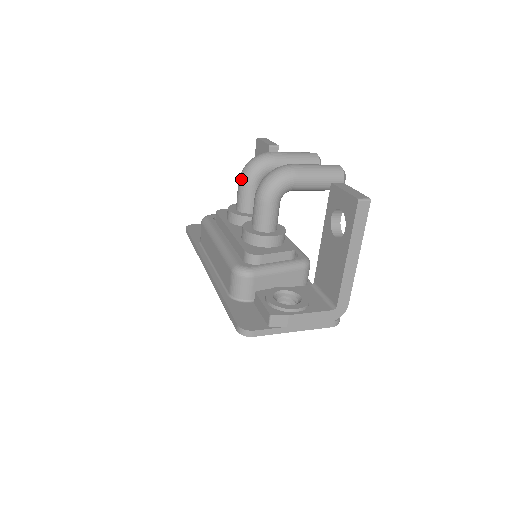
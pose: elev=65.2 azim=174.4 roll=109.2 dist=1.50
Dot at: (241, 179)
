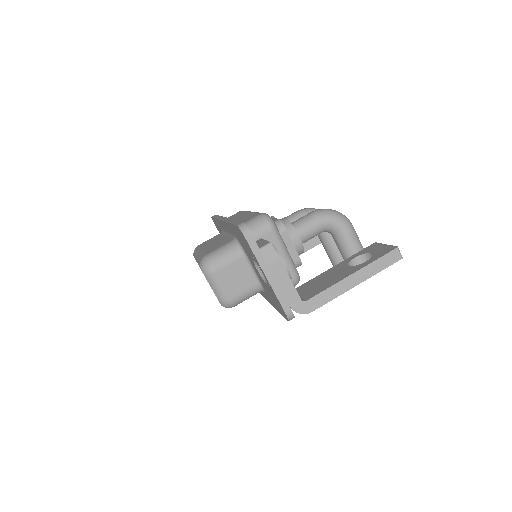
Dot at: (303, 209)
